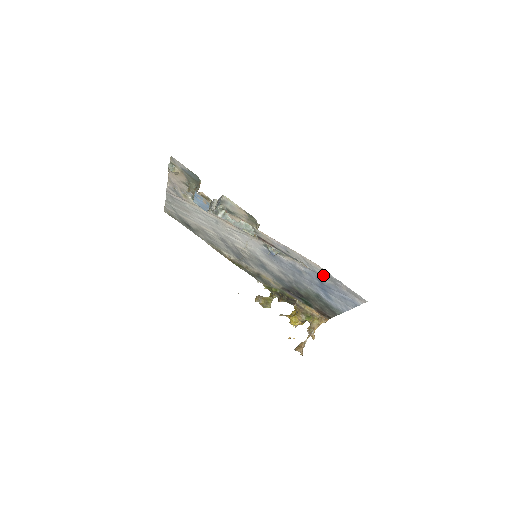
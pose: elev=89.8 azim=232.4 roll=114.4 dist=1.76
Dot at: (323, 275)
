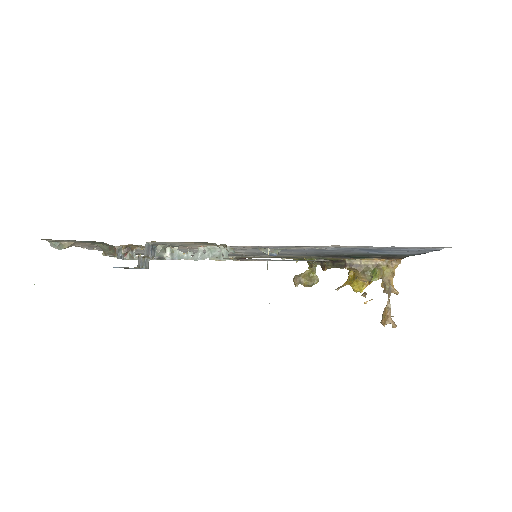
Dot at: occluded
